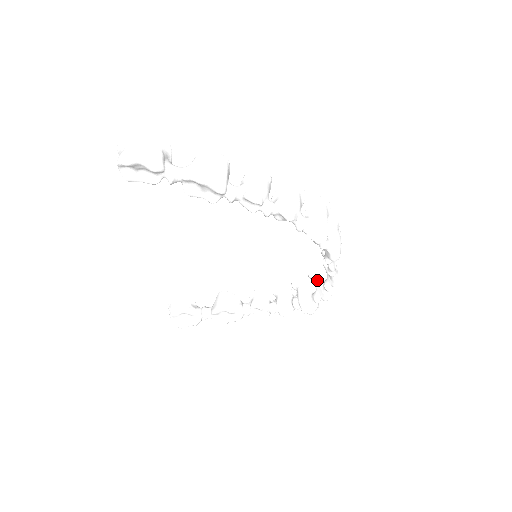
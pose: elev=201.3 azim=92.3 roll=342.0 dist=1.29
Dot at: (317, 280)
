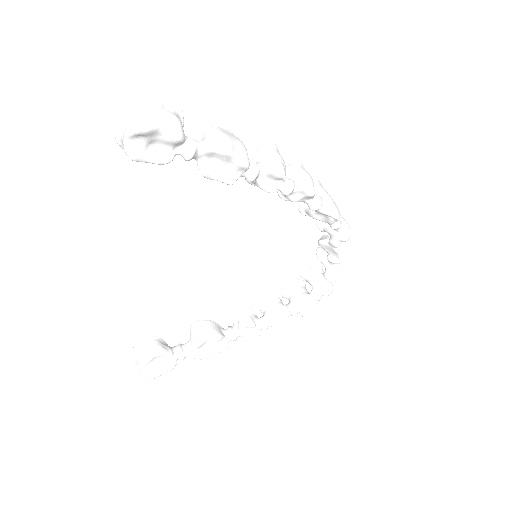
Dot at: (314, 276)
